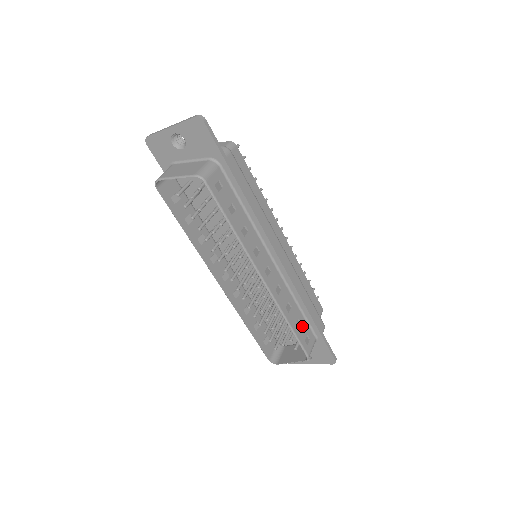
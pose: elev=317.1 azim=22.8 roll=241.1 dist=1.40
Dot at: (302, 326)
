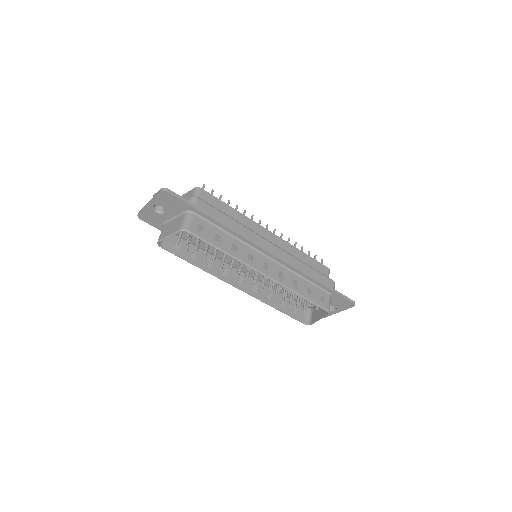
Dot at: (313, 291)
